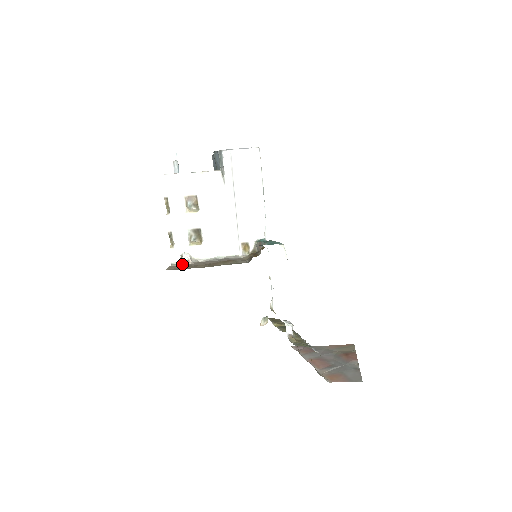
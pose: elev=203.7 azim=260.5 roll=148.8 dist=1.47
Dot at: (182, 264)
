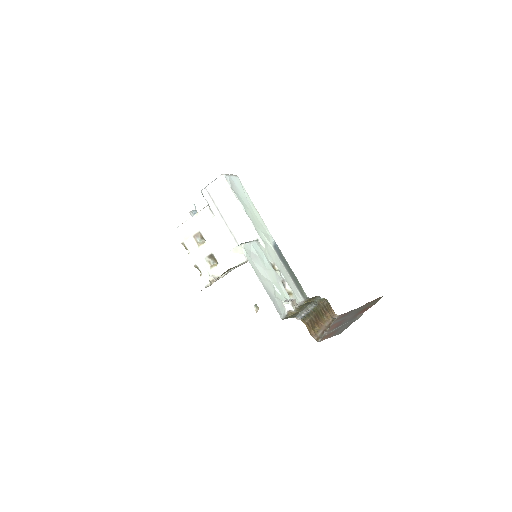
Dot at: (211, 284)
